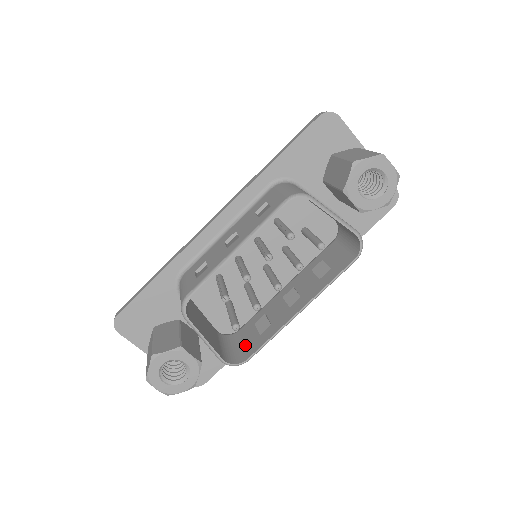
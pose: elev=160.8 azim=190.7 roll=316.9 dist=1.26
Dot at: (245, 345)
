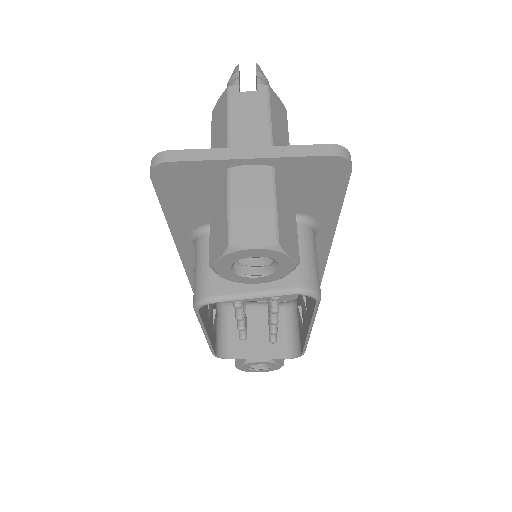
Dot at: (299, 332)
